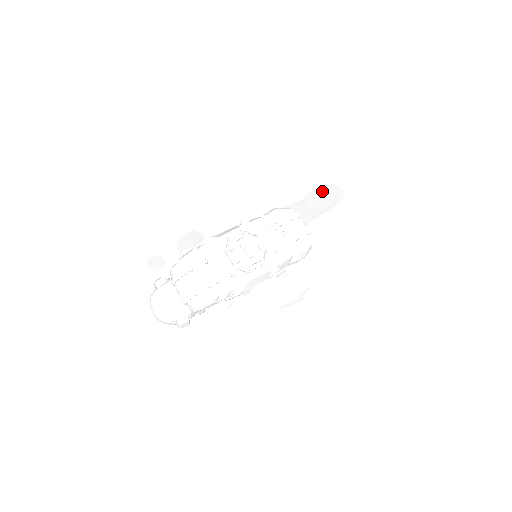
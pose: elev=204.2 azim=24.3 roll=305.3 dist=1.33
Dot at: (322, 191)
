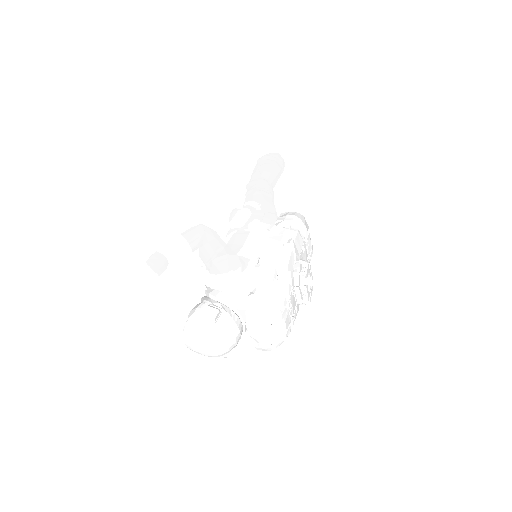
Dot at: (277, 166)
